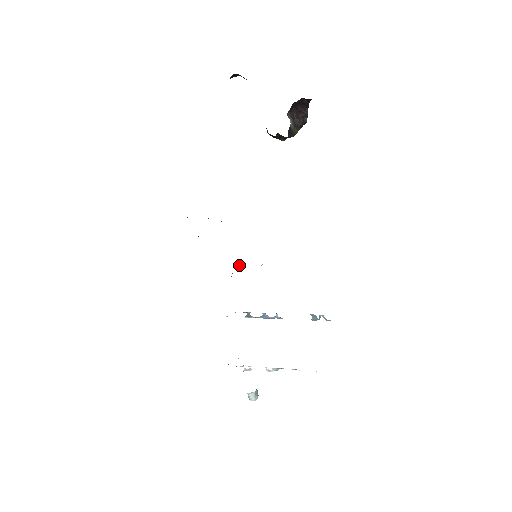
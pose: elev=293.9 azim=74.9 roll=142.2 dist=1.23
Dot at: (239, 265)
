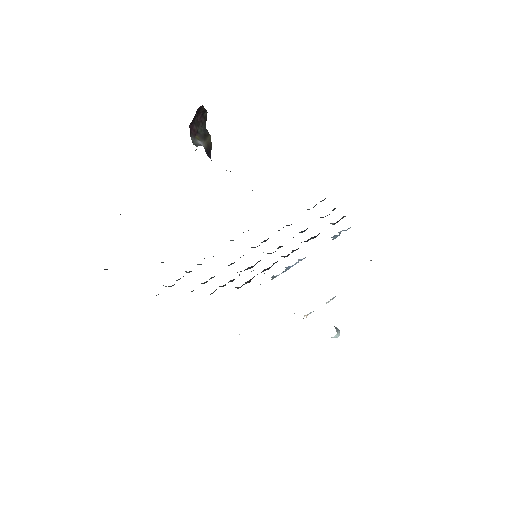
Dot at: occluded
